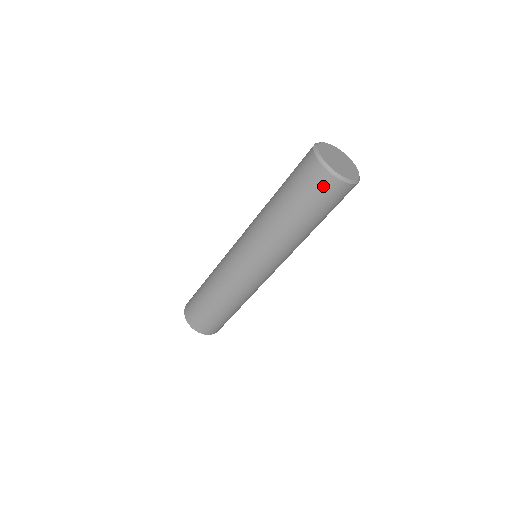
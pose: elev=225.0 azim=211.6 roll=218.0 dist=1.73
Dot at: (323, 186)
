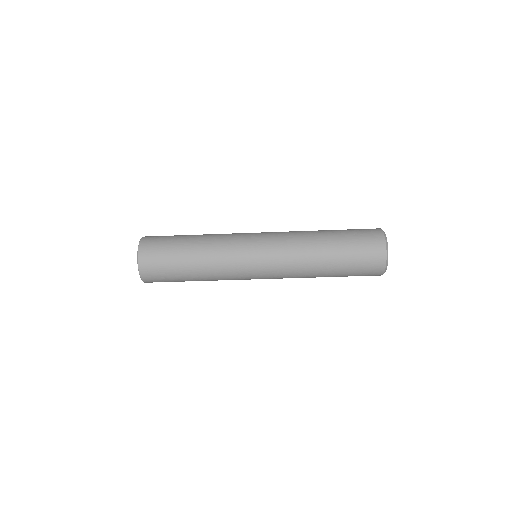
Dot at: (371, 275)
